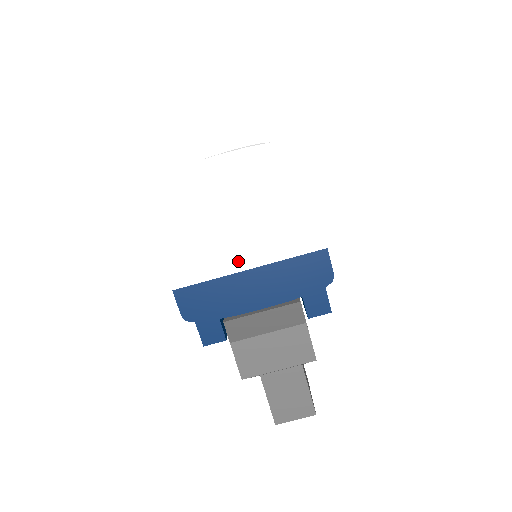
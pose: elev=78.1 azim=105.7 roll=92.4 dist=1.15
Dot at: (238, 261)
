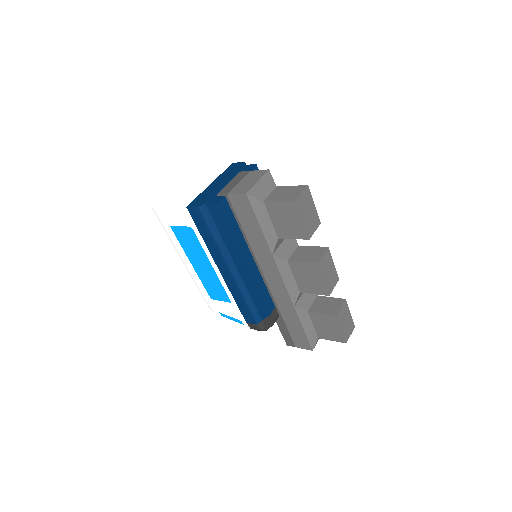
Dot at: (204, 186)
